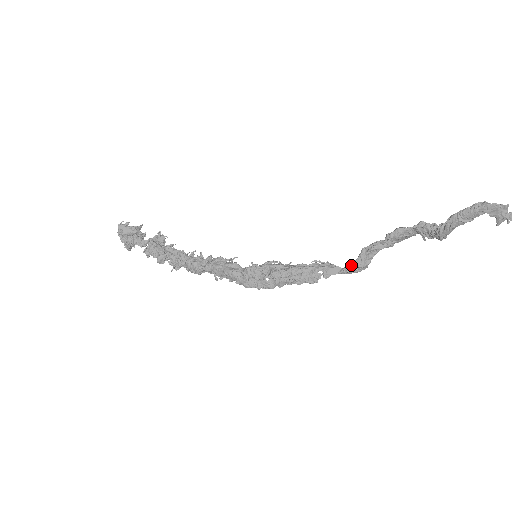
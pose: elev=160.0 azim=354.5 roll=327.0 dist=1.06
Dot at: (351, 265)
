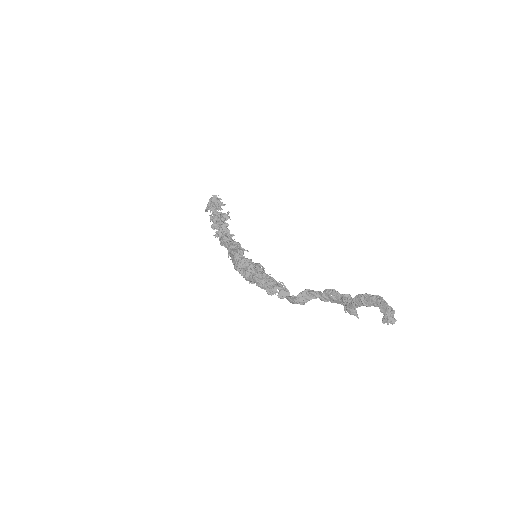
Dot at: occluded
